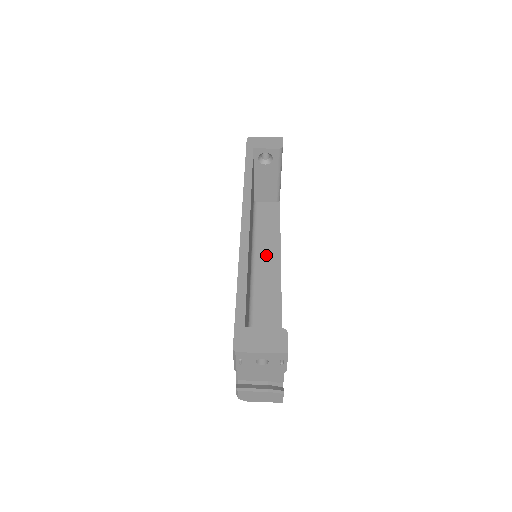
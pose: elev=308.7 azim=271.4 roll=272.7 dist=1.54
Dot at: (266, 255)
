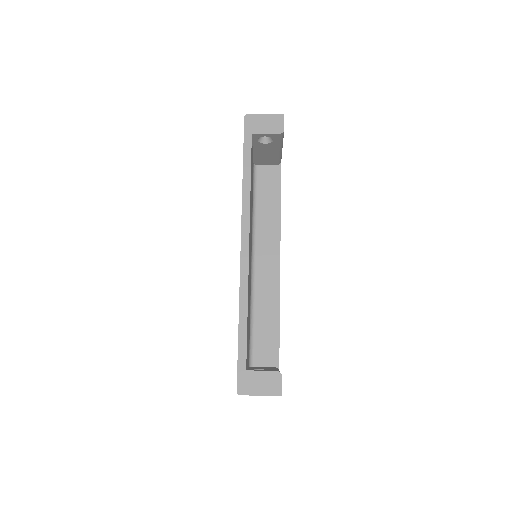
Dot at: (266, 238)
